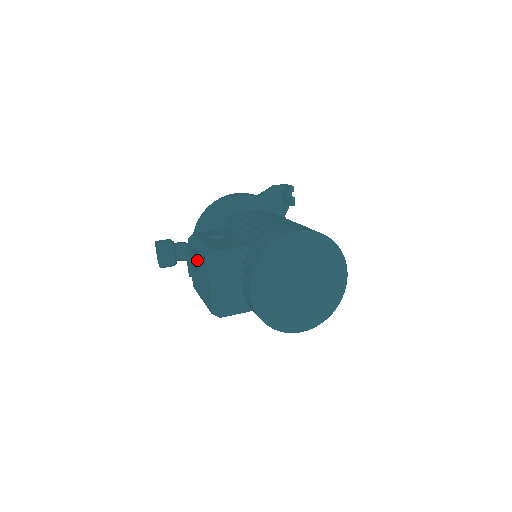
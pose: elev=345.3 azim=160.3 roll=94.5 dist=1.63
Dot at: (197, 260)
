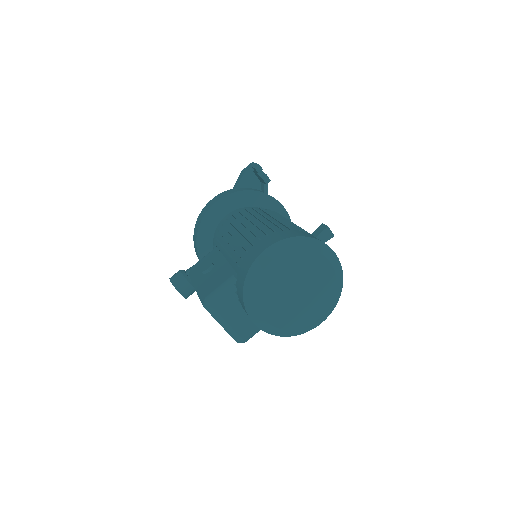
Dot at: occluded
